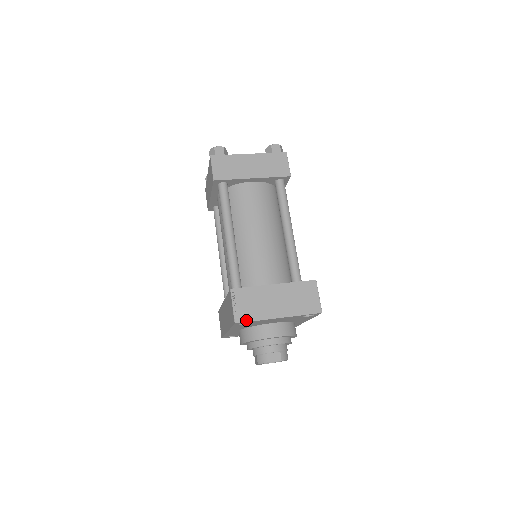
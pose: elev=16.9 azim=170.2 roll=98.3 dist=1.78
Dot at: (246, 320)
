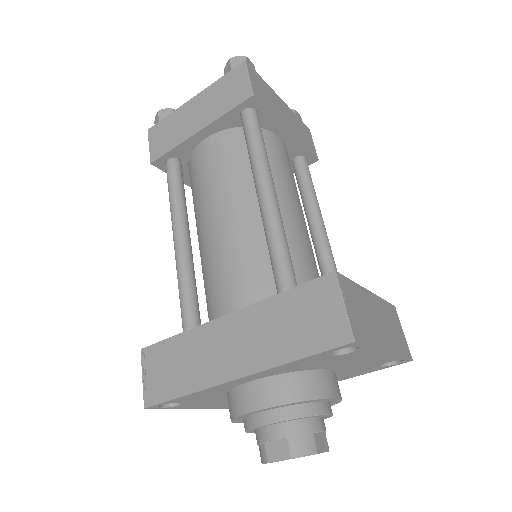
Dot at: (363, 341)
